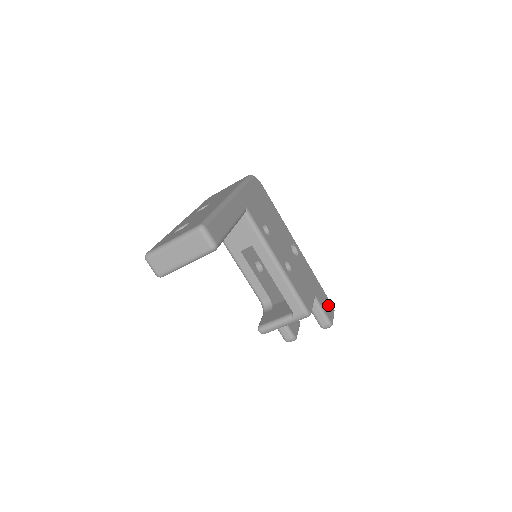
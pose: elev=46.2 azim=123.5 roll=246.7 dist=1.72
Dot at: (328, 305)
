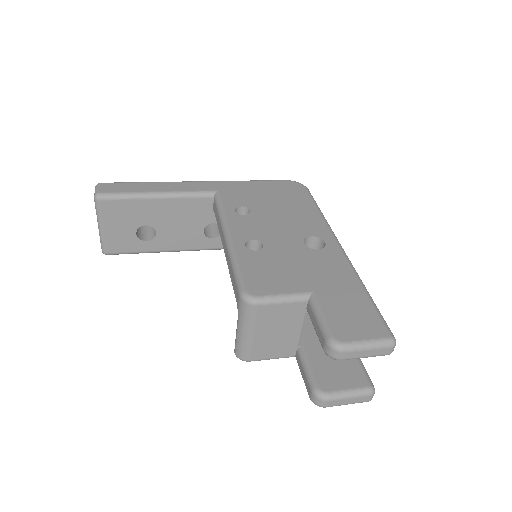
Dot at: (362, 322)
